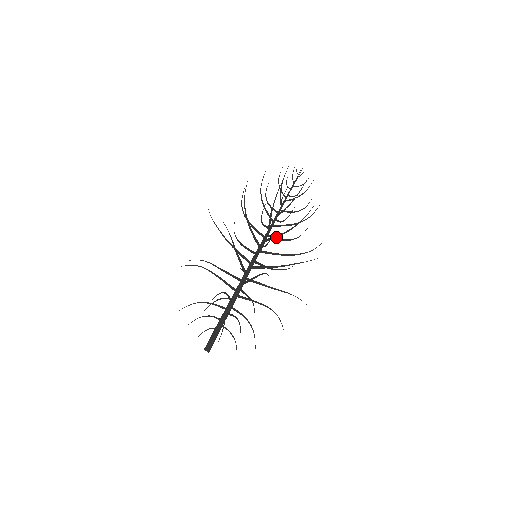
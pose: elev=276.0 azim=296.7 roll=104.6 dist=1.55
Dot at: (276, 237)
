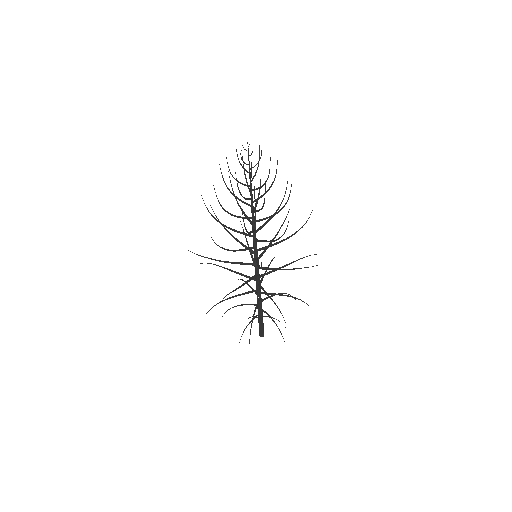
Dot at: occluded
